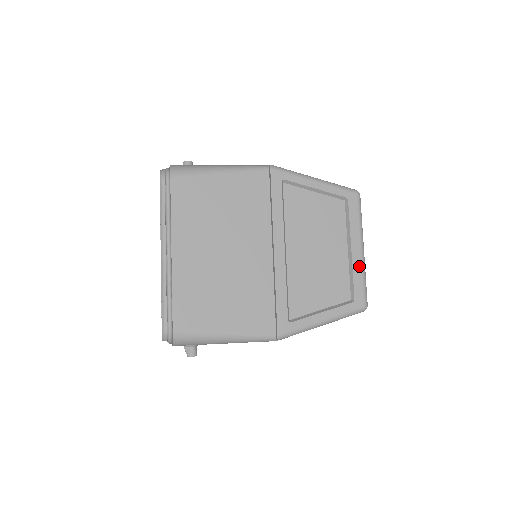
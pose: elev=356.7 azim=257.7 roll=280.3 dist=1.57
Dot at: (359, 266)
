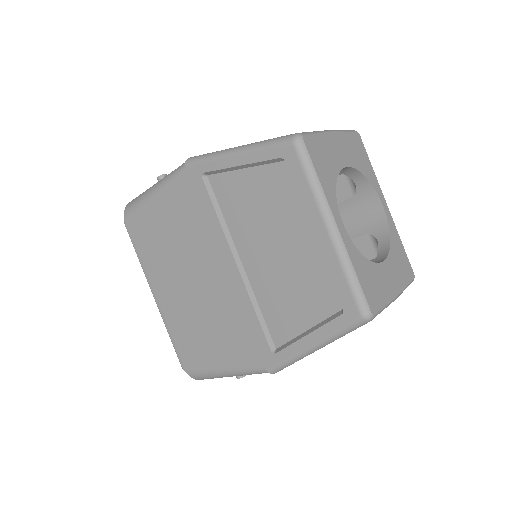
Dot at: (333, 258)
